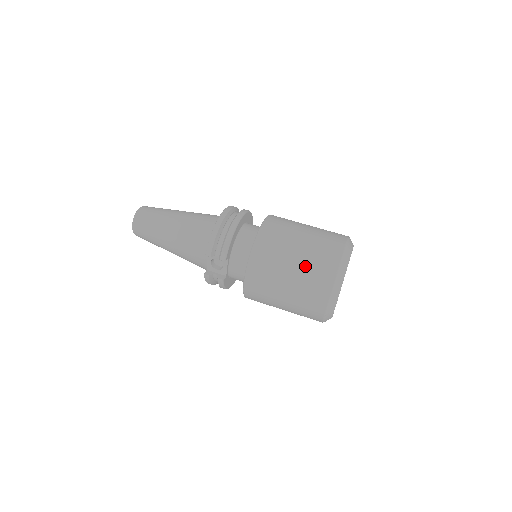
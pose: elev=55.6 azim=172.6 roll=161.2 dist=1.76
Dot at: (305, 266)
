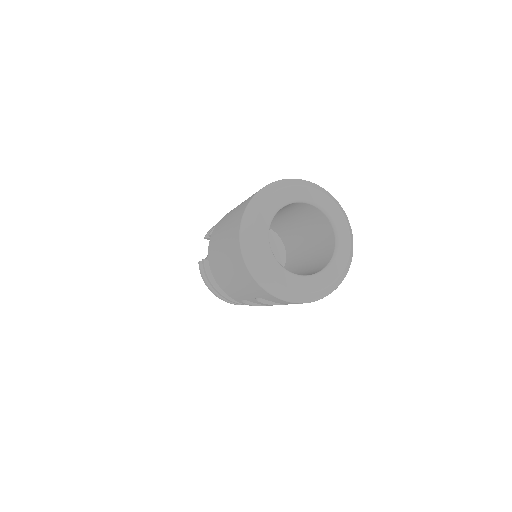
Dot at: occluded
